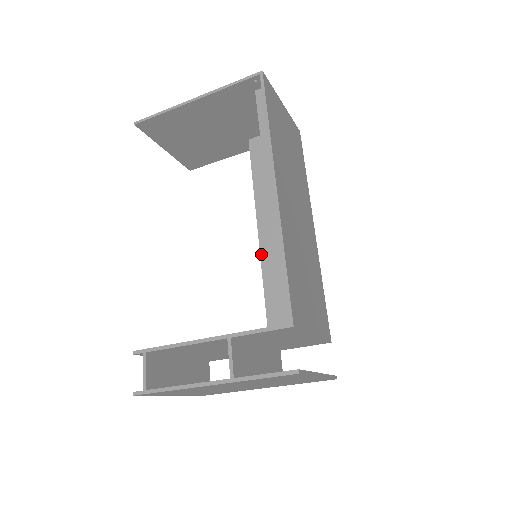
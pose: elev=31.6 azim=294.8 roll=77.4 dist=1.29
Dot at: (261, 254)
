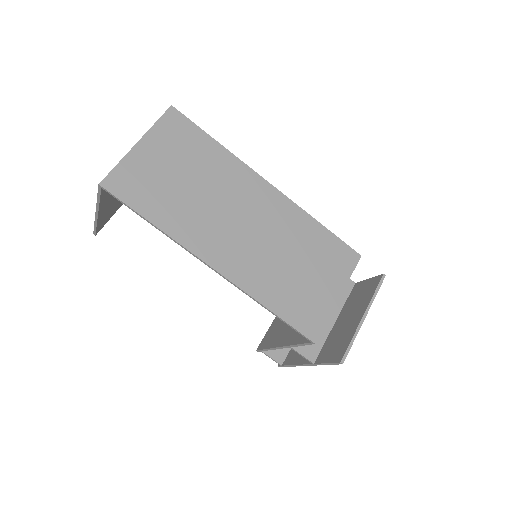
Dot at: occluded
